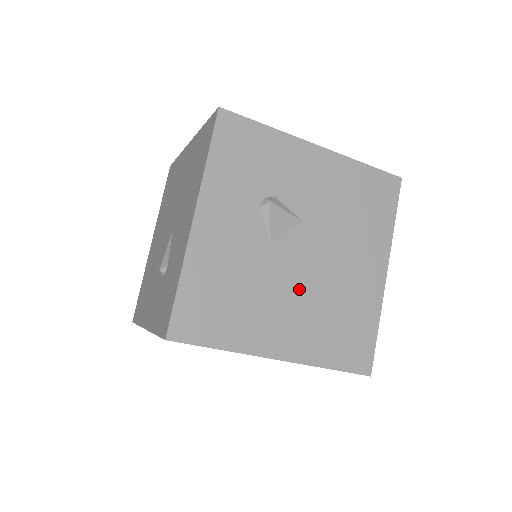
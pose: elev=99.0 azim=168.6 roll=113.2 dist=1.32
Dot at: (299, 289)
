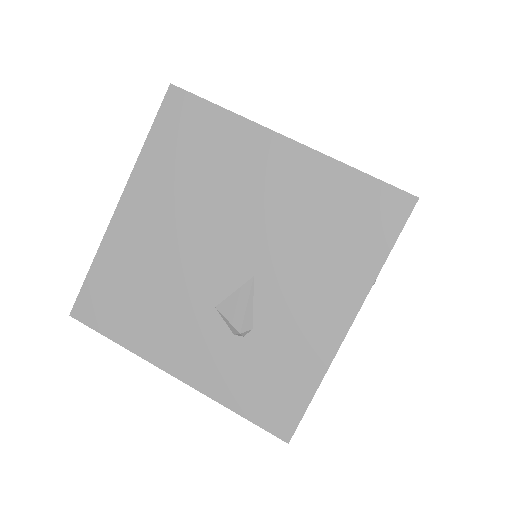
Dot at: occluded
